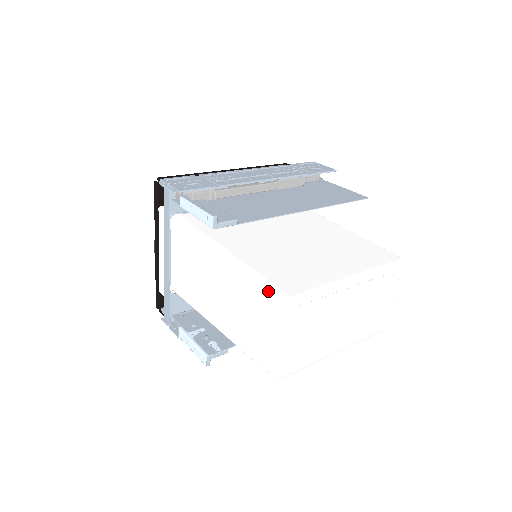
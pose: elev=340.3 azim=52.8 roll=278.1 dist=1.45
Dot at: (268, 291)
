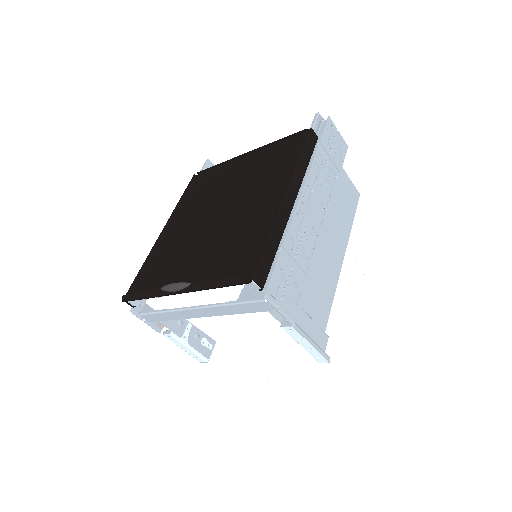
Dot at: (328, 382)
